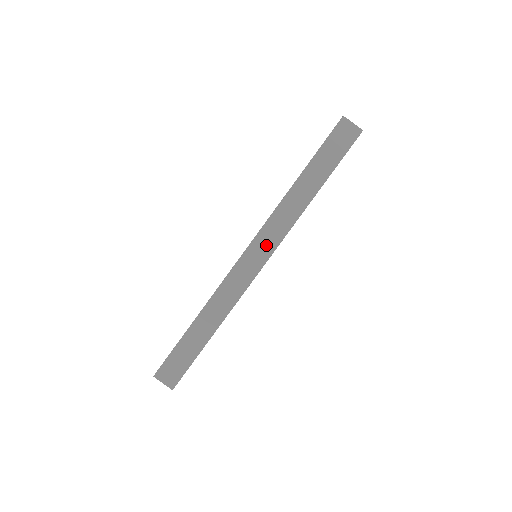
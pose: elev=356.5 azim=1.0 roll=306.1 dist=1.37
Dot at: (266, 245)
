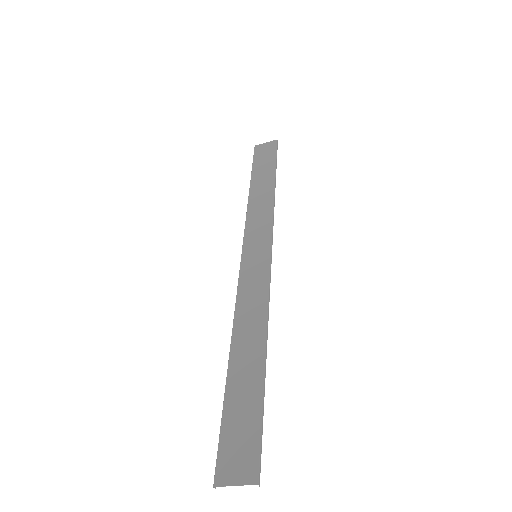
Dot at: (259, 242)
